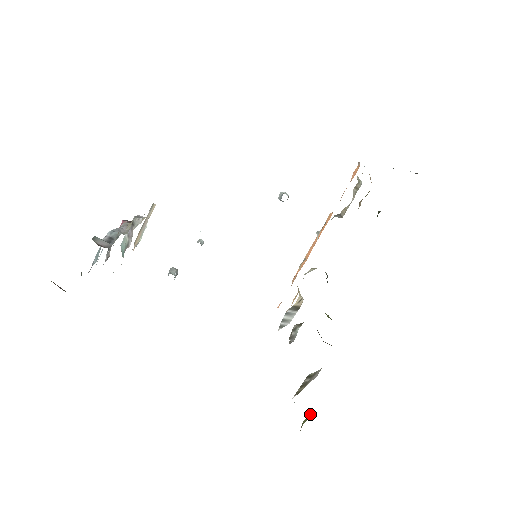
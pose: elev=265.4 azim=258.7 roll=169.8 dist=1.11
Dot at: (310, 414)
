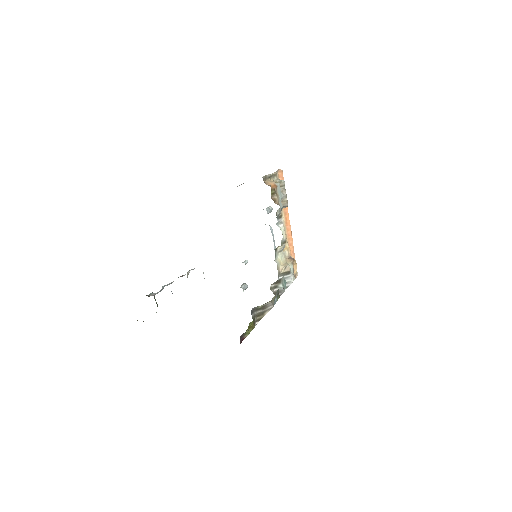
Dot at: (251, 327)
